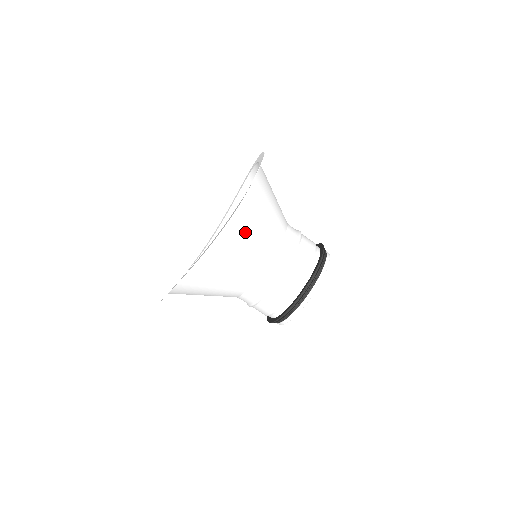
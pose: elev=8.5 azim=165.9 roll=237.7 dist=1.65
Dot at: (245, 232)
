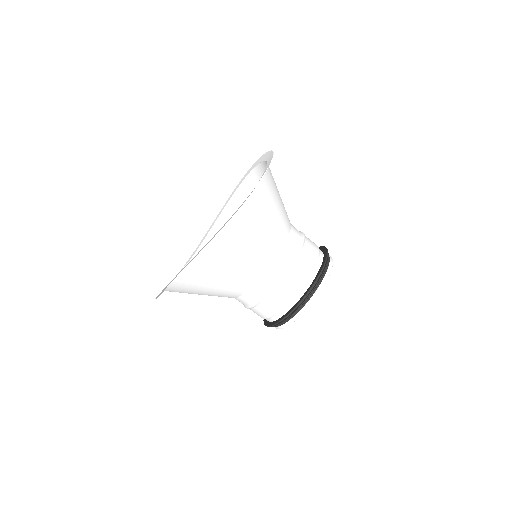
Dot at: (264, 209)
